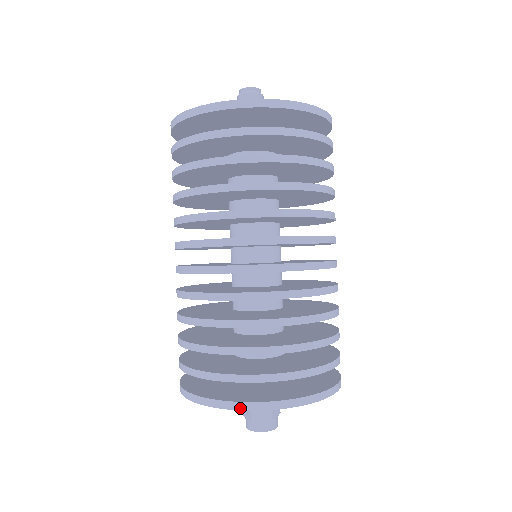
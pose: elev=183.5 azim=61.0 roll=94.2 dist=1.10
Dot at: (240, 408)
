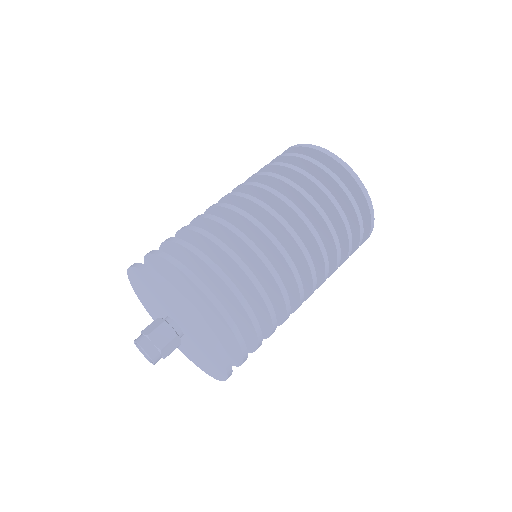
Dot at: occluded
